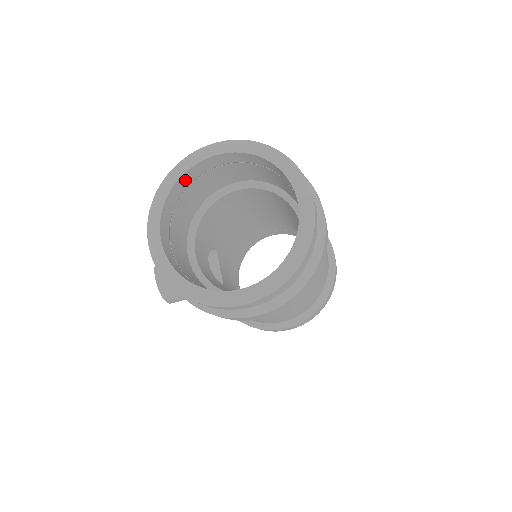
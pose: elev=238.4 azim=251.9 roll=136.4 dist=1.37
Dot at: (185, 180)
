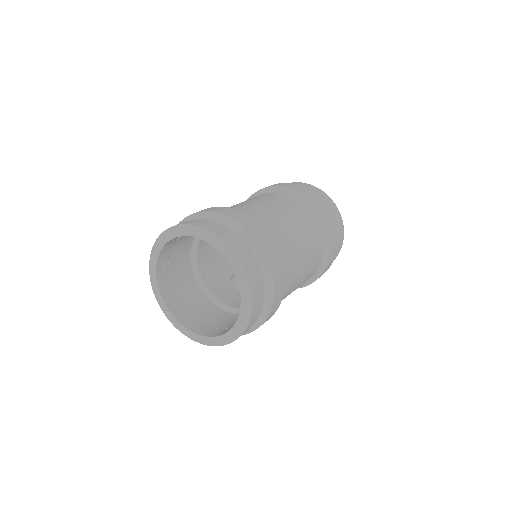
Dot at: (163, 282)
